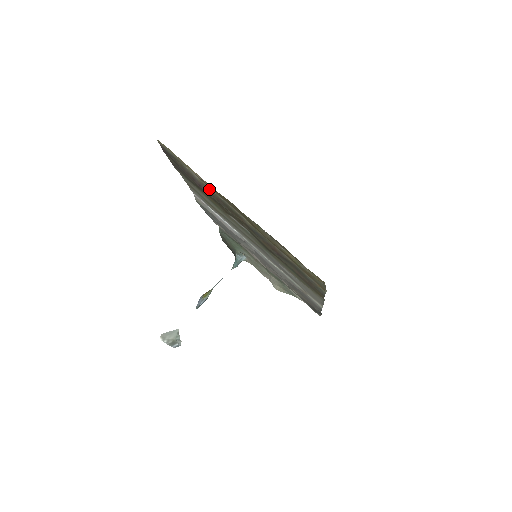
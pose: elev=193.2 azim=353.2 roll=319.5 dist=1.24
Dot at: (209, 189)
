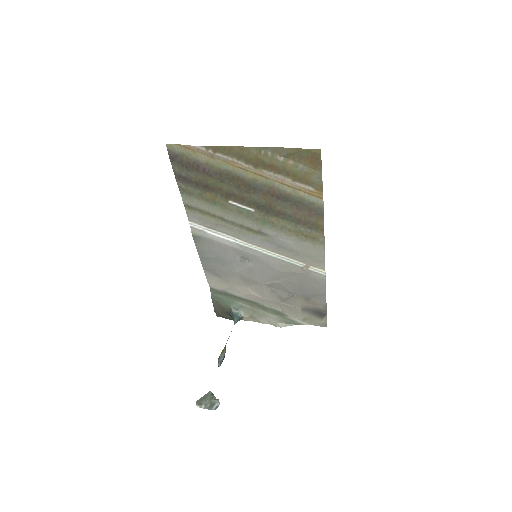
Dot at: (212, 166)
